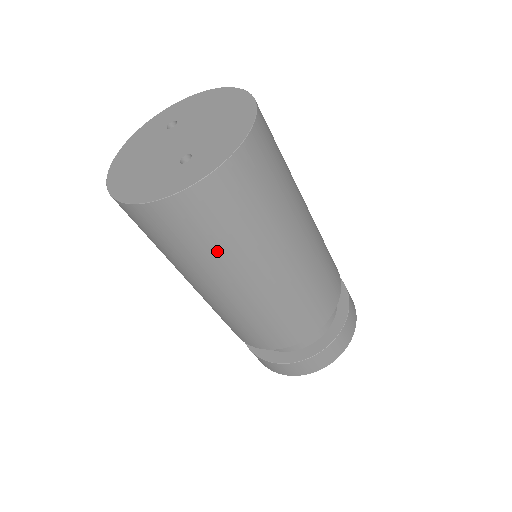
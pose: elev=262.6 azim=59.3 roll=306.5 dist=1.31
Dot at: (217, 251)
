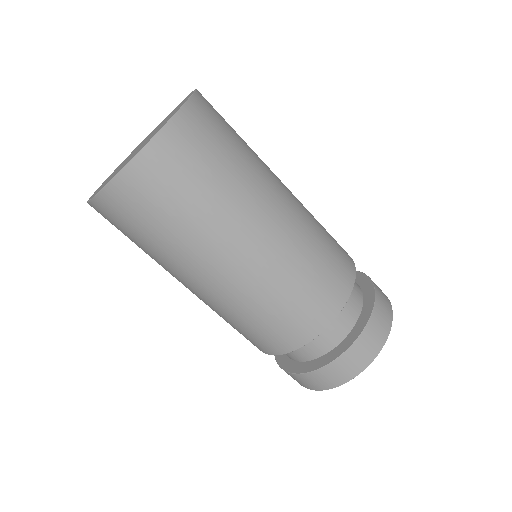
Dot at: (211, 200)
